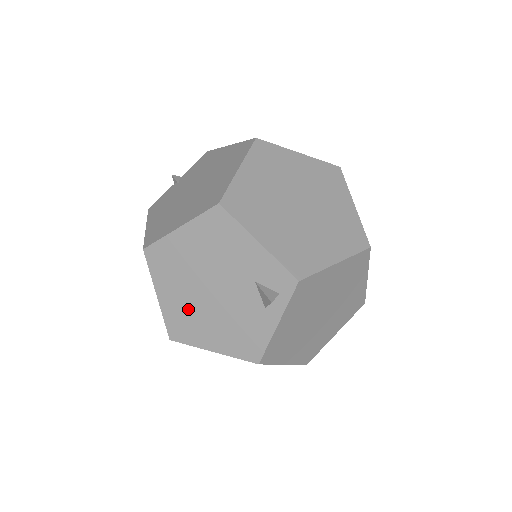
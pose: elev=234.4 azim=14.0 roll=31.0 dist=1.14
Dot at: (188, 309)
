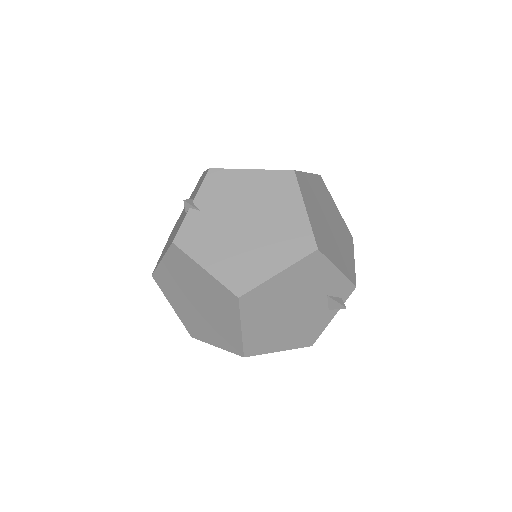
Dot at: (268, 330)
